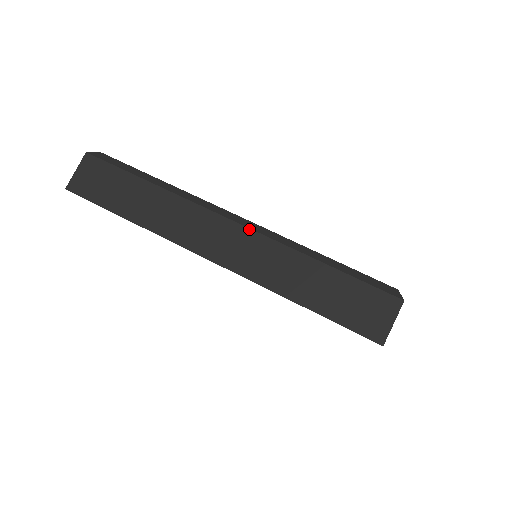
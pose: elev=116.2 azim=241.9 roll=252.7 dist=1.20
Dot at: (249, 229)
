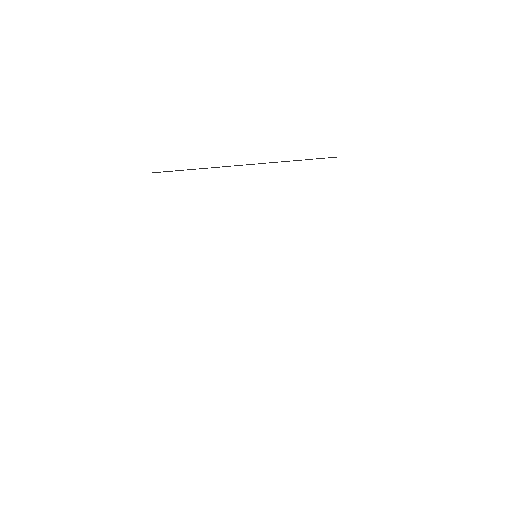
Dot at: (259, 163)
